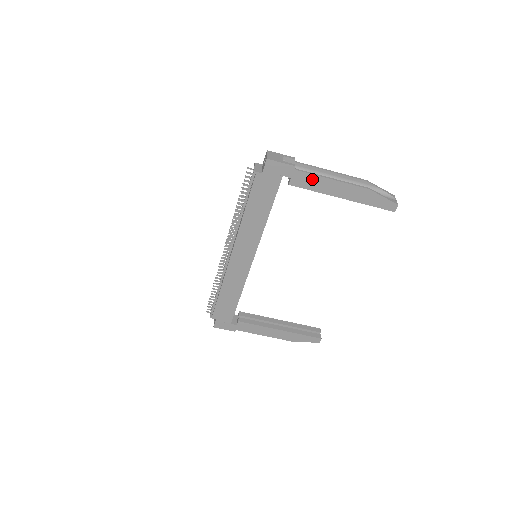
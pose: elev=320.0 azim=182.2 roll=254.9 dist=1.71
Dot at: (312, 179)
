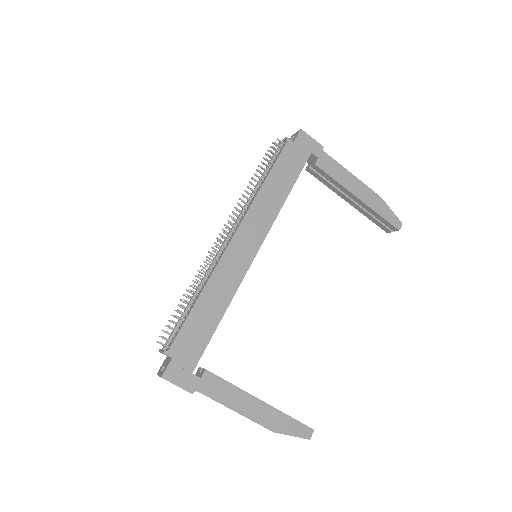
Dot at: (336, 167)
